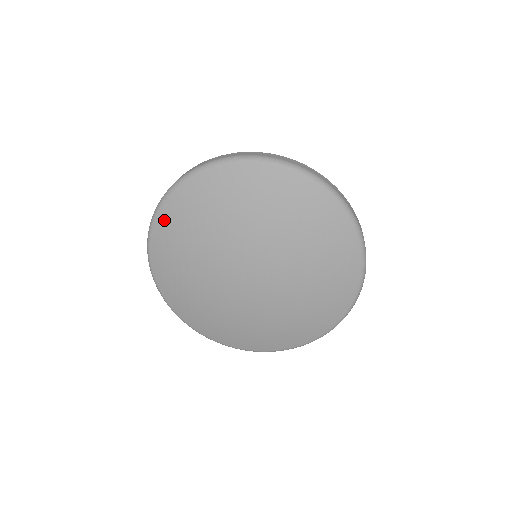
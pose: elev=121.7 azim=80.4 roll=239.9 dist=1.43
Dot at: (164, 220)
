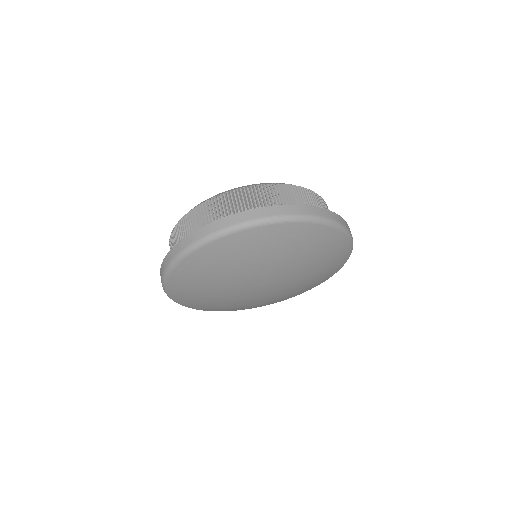
Dot at: (177, 280)
